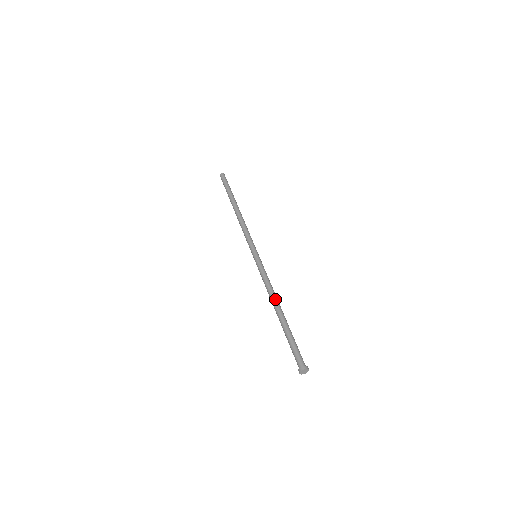
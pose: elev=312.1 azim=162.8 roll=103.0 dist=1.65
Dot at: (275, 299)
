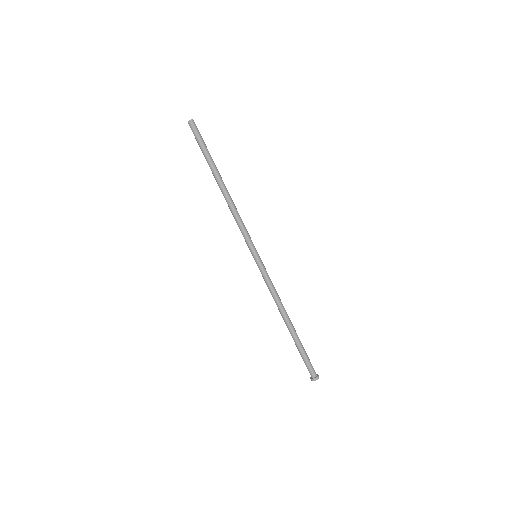
Dot at: (284, 311)
